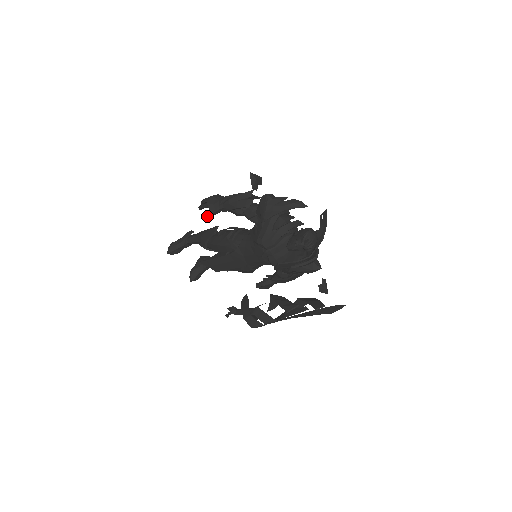
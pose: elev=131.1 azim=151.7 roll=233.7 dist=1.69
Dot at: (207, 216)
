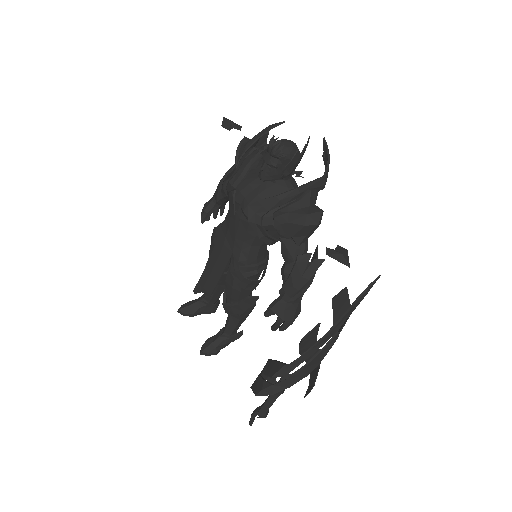
Dot at: (202, 218)
